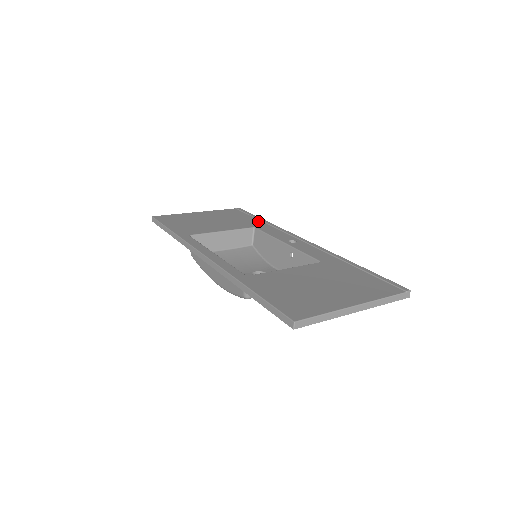
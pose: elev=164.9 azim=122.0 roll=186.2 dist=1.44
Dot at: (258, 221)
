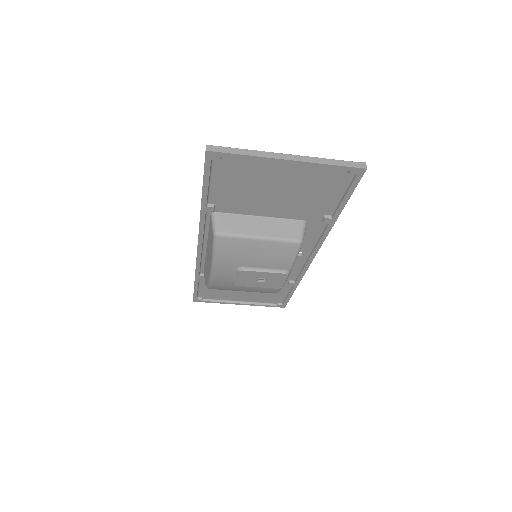
Dot at: occluded
